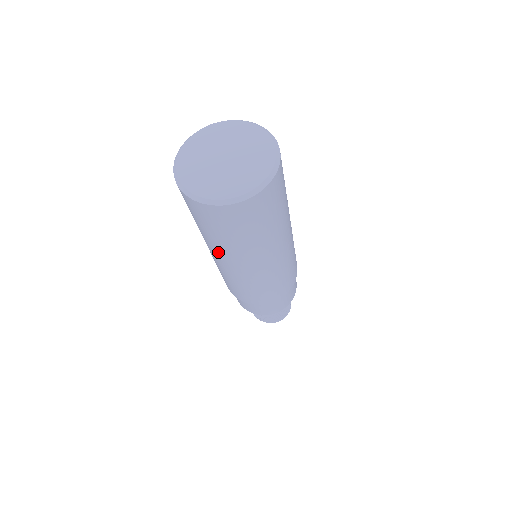
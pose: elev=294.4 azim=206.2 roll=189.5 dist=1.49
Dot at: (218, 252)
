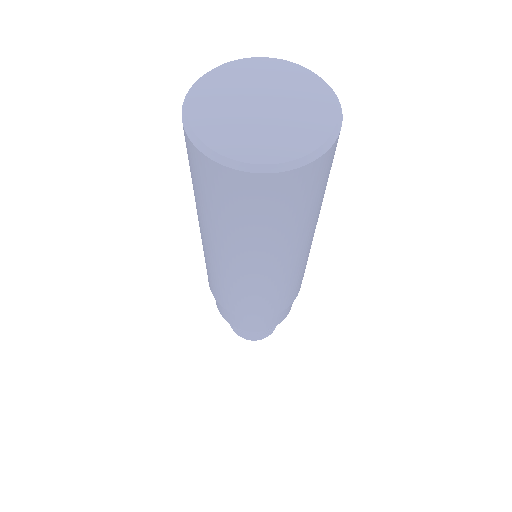
Dot at: occluded
